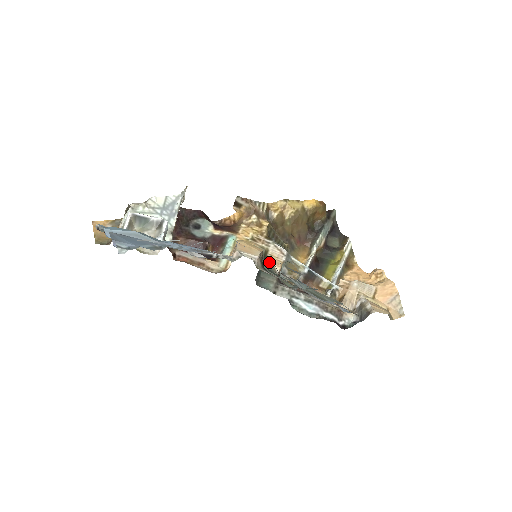
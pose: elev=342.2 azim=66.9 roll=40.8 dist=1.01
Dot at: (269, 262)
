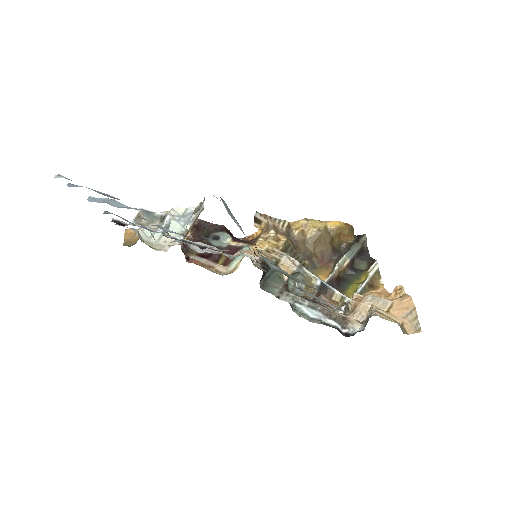
Dot at: occluded
